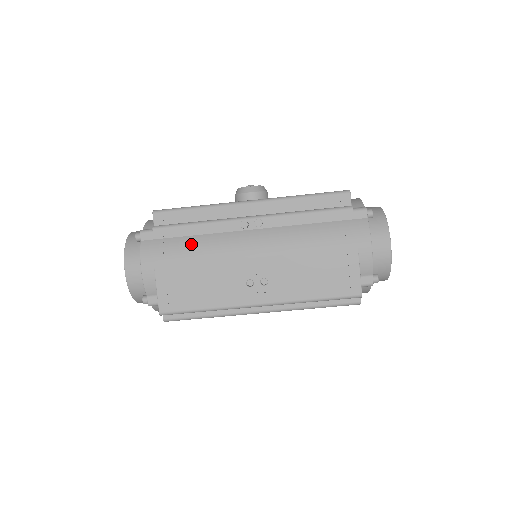
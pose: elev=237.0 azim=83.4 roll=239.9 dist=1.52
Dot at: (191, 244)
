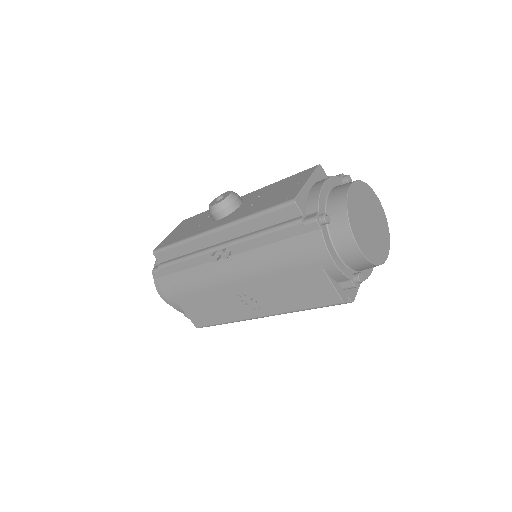
Dot at: (188, 278)
